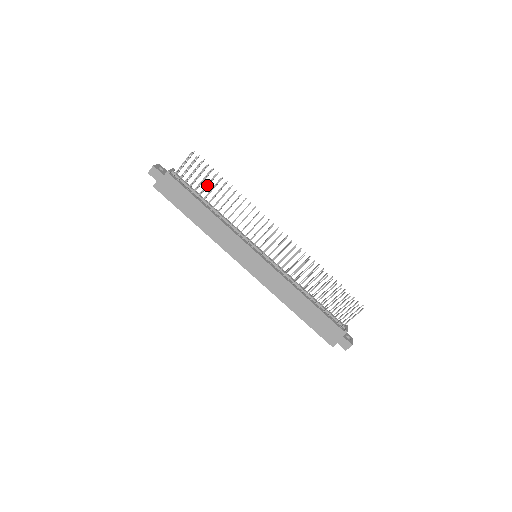
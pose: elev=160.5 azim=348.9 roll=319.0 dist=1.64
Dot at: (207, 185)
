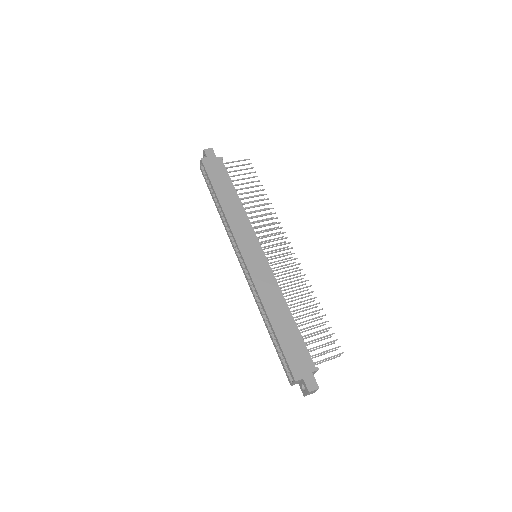
Dot at: occluded
